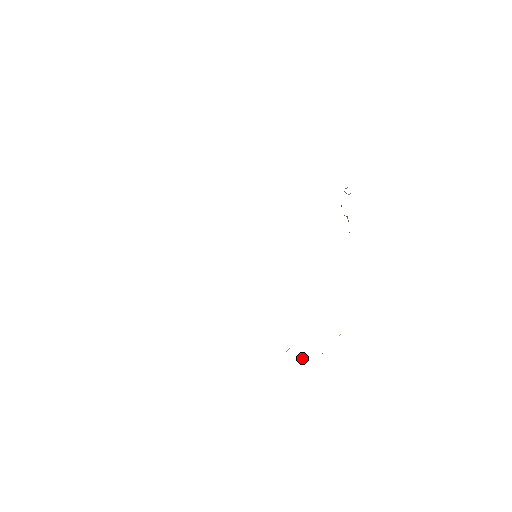
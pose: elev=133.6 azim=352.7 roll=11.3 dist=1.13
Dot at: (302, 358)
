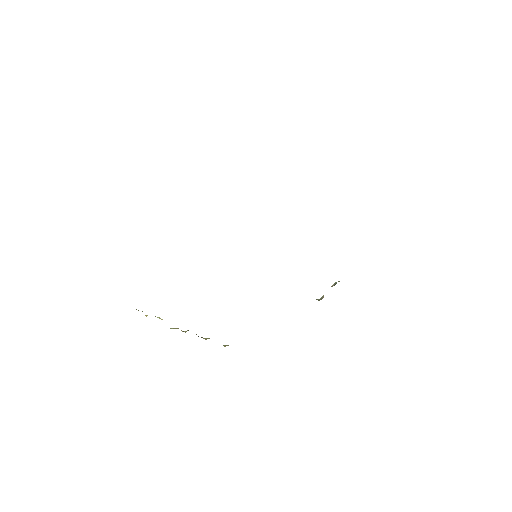
Dot at: occluded
